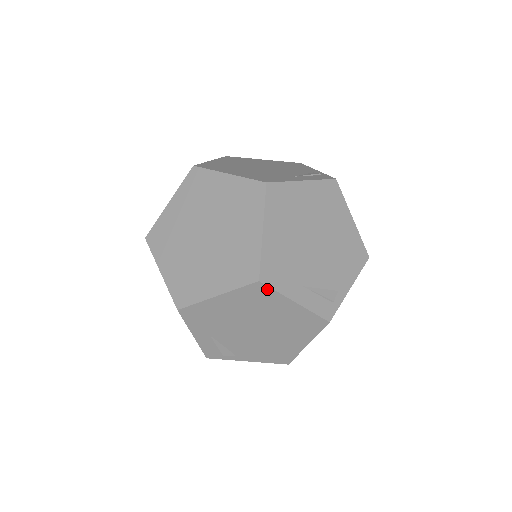
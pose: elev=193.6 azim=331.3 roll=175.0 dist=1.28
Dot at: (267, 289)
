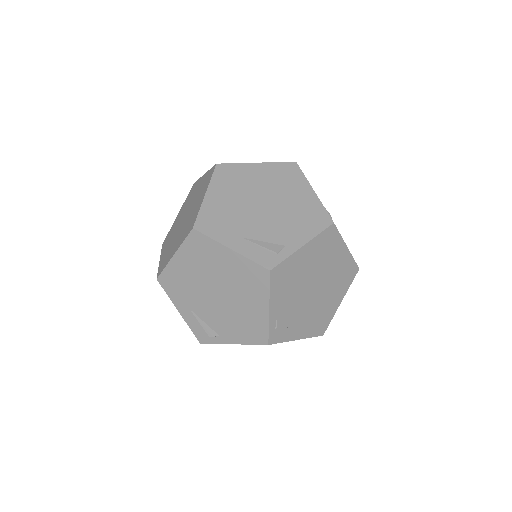
Dot at: (228, 166)
